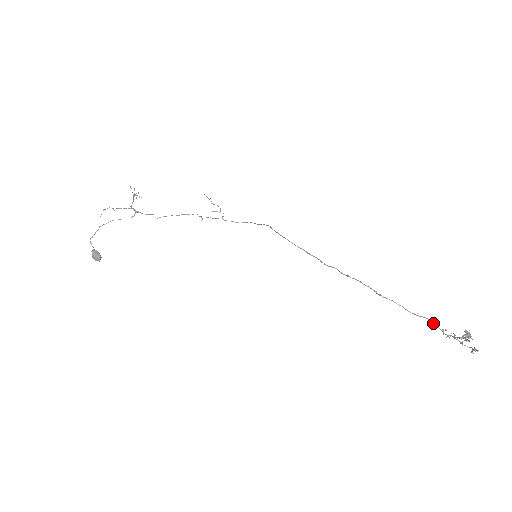
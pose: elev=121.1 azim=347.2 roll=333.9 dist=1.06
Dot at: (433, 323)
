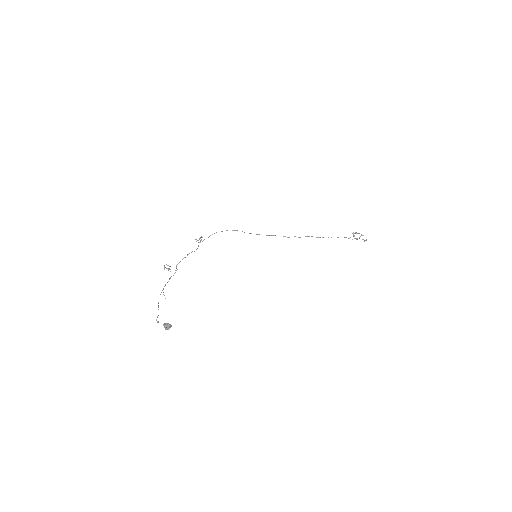
Dot at: occluded
